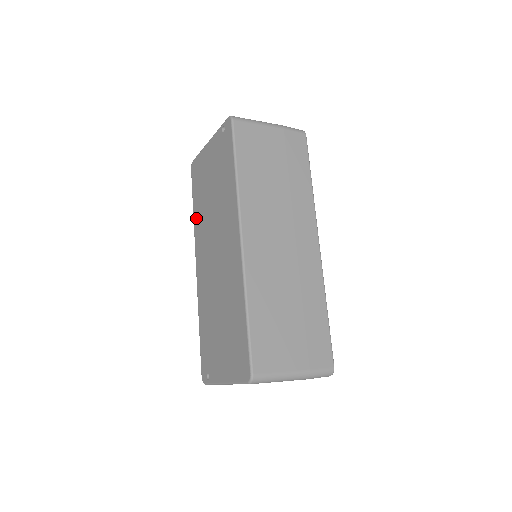
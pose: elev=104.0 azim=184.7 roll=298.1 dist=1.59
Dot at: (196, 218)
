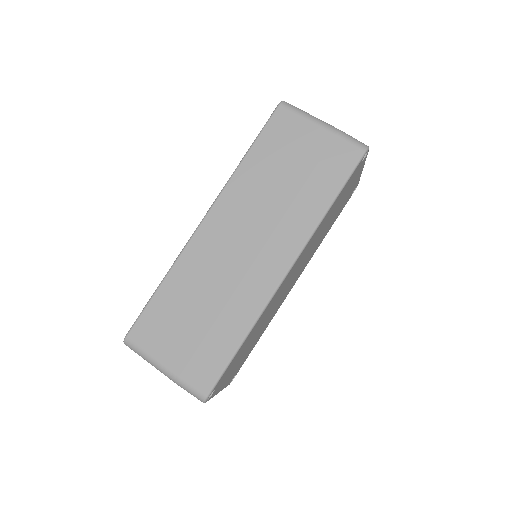
Dot at: occluded
